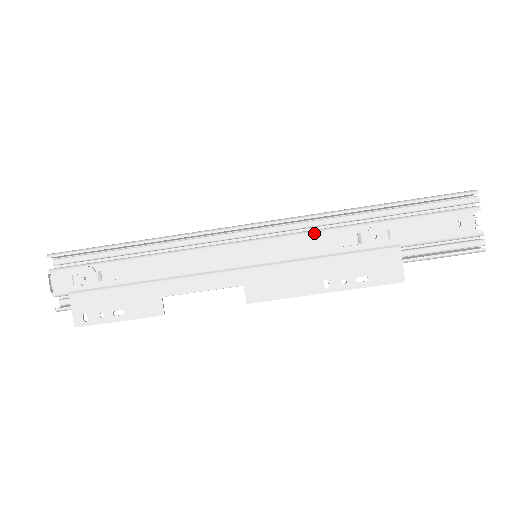
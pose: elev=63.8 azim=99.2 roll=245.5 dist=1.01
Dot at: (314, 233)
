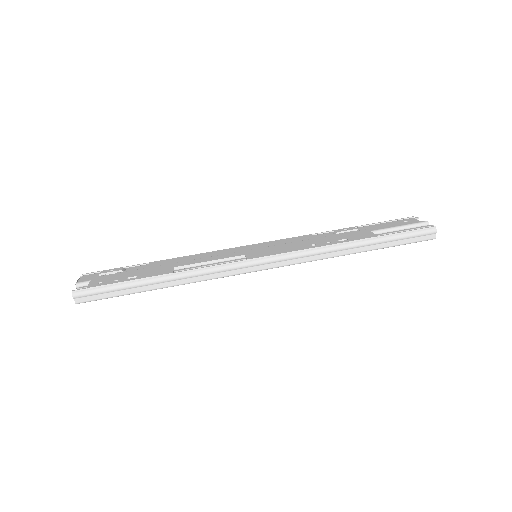
Dot at: (300, 236)
